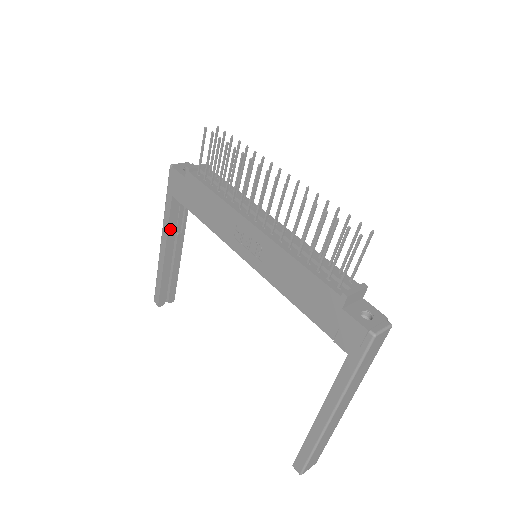
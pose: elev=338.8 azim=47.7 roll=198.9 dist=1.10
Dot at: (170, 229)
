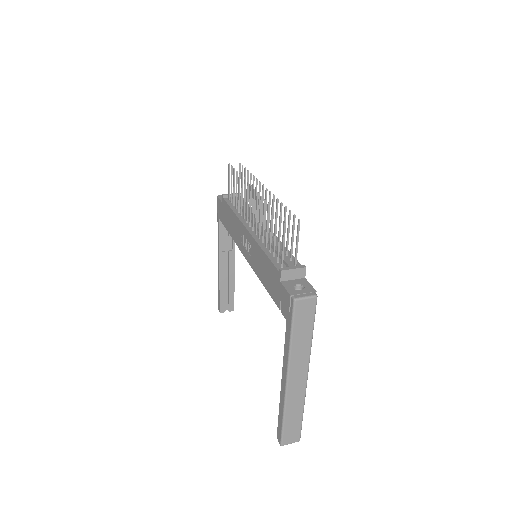
Dot at: (221, 246)
